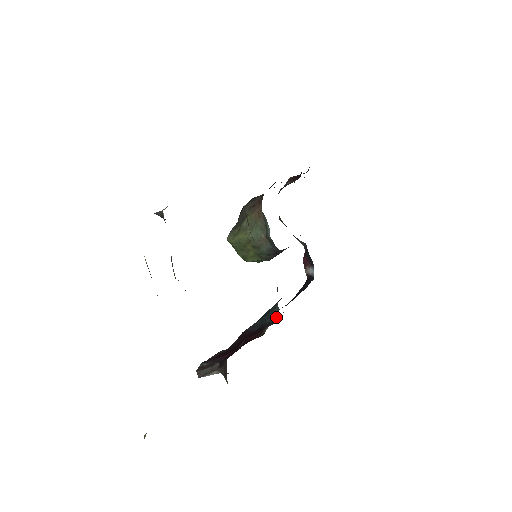
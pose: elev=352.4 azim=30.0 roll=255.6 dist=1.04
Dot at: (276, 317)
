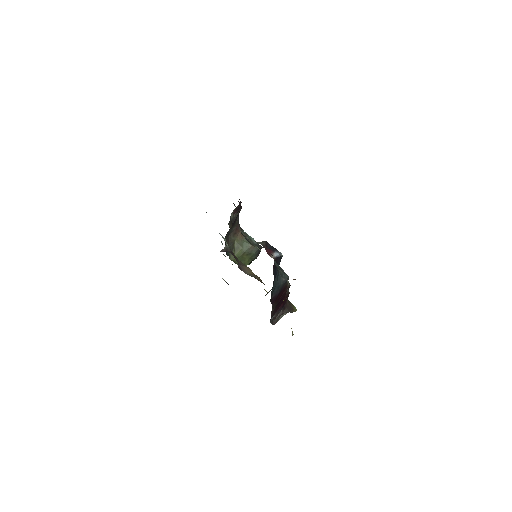
Dot at: occluded
